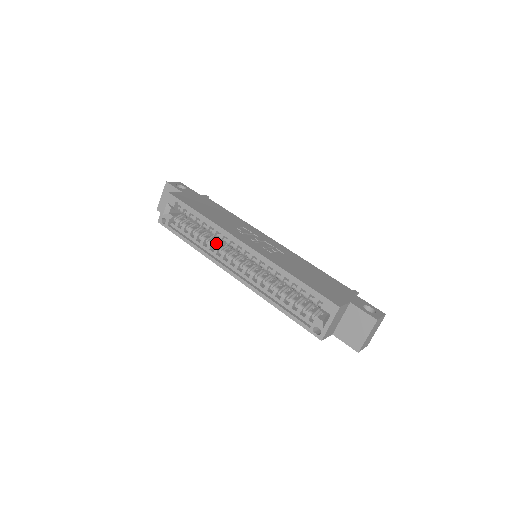
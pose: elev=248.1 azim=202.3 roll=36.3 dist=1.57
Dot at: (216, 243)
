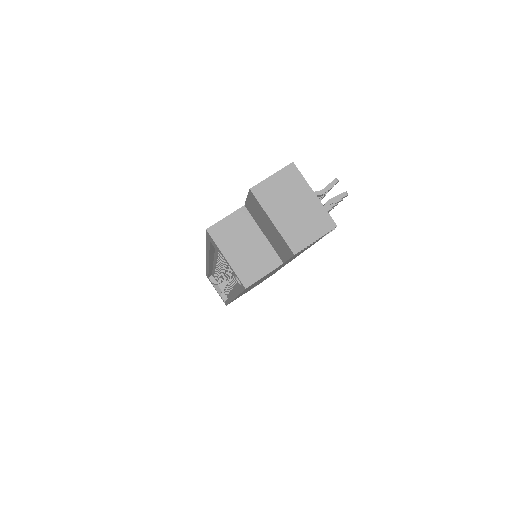
Dot at: occluded
